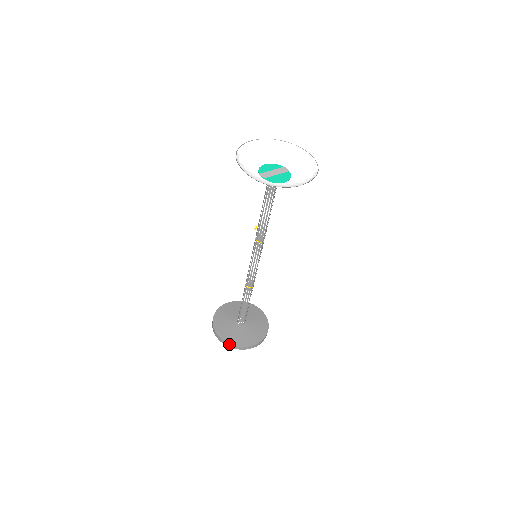
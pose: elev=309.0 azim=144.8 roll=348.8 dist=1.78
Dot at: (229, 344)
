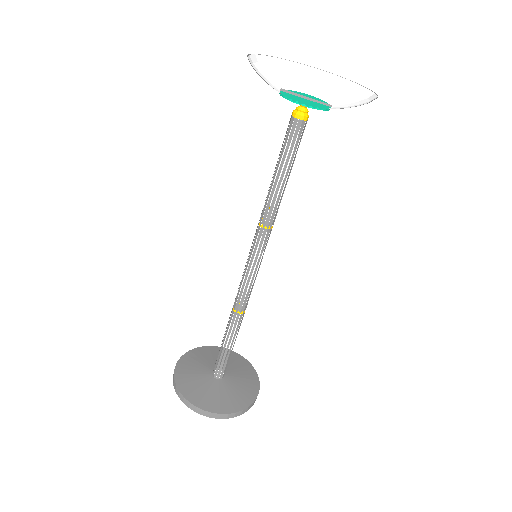
Dot at: (175, 381)
